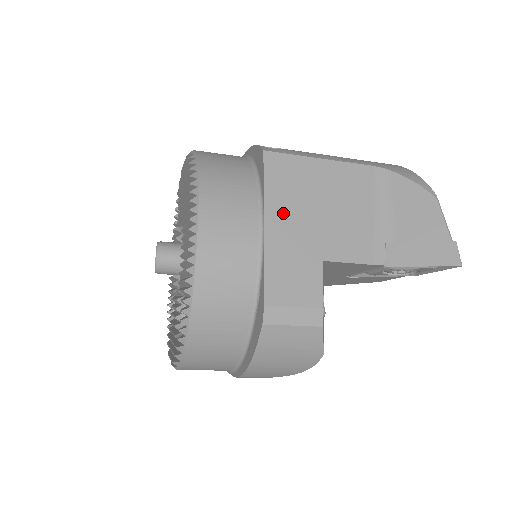
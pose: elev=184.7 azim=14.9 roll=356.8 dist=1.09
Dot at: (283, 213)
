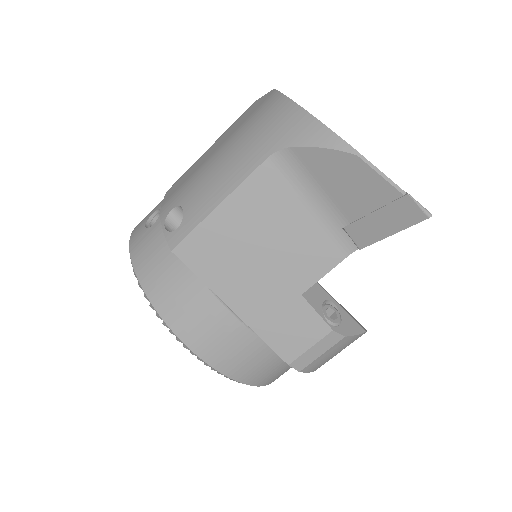
Dot at: (236, 288)
